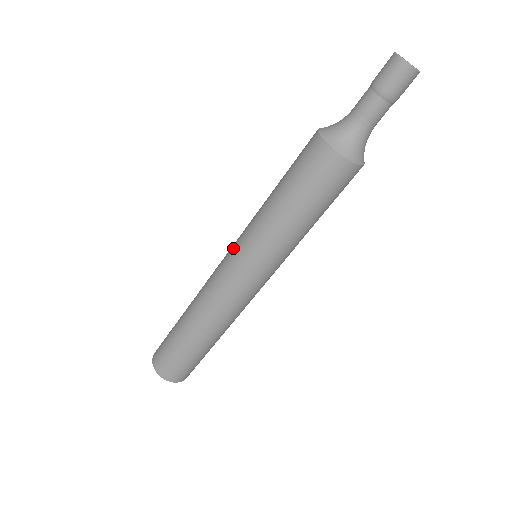
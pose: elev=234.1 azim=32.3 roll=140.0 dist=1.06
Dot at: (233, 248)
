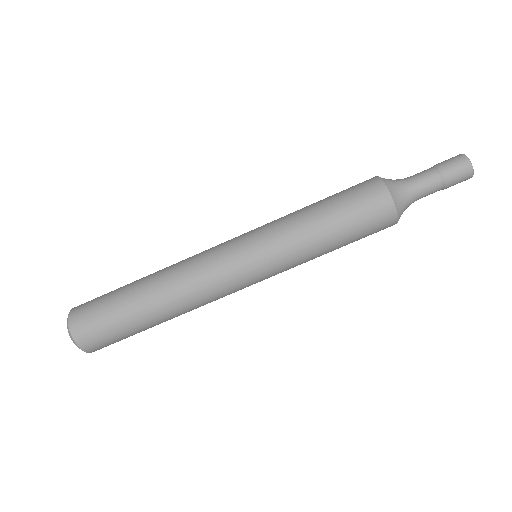
Dot at: (245, 240)
